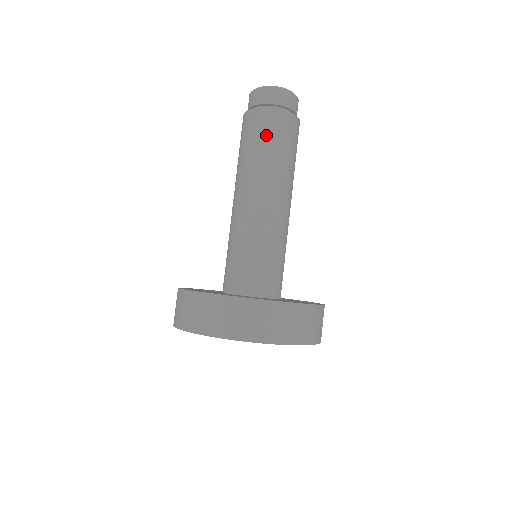
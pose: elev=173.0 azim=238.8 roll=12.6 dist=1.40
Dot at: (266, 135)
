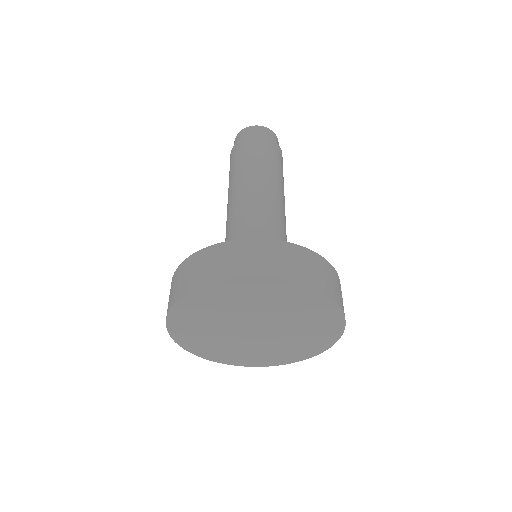
Dot at: (261, 152)
